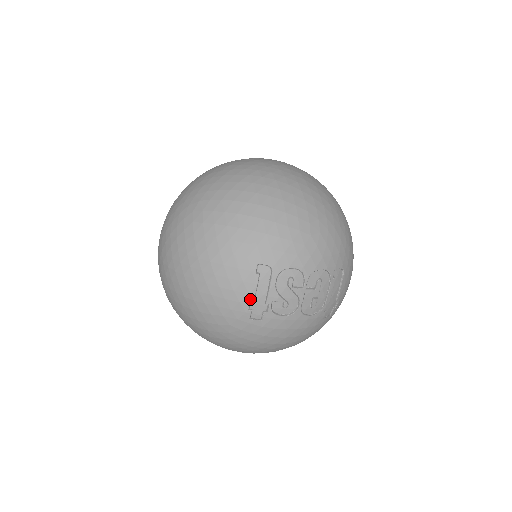
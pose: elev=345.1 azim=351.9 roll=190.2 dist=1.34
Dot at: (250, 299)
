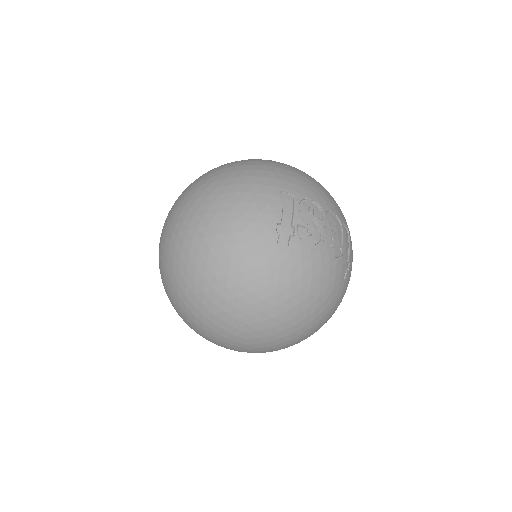
Dot at: (277, 220)
